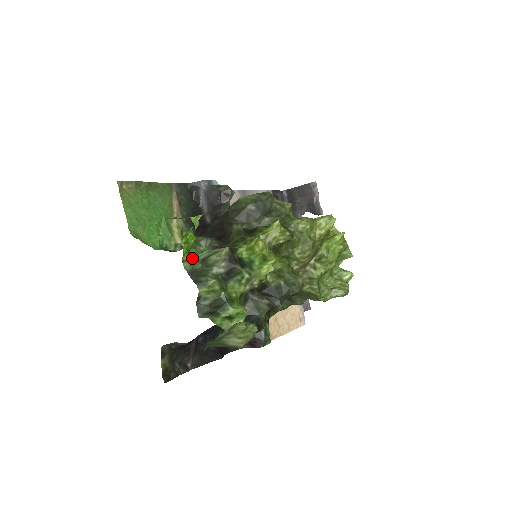
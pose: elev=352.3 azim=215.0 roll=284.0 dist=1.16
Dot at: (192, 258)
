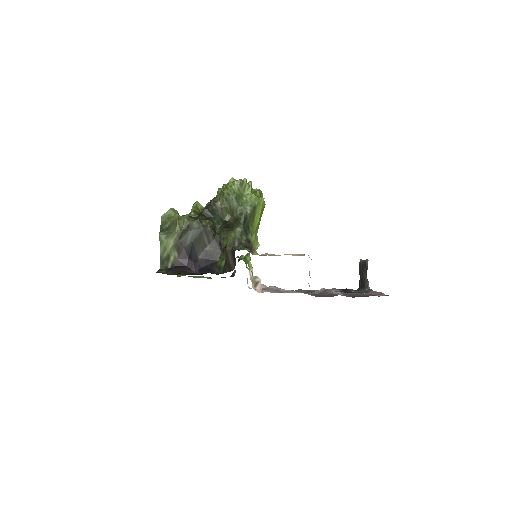
Dot at: occluded
